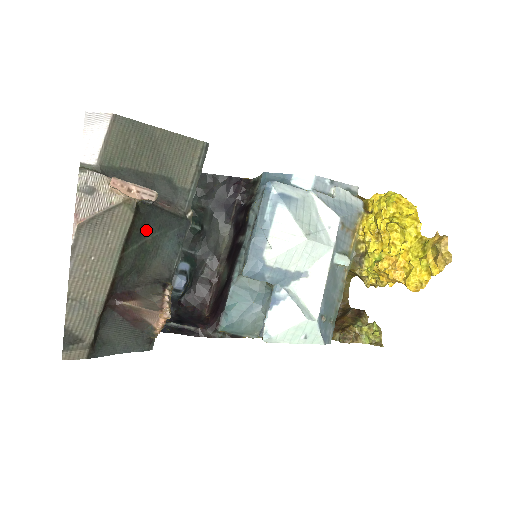
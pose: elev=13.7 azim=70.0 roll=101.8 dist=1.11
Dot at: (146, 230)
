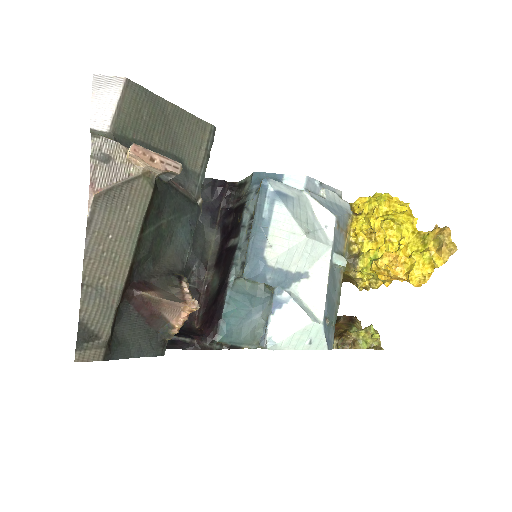
Dot at: (162, 212)
